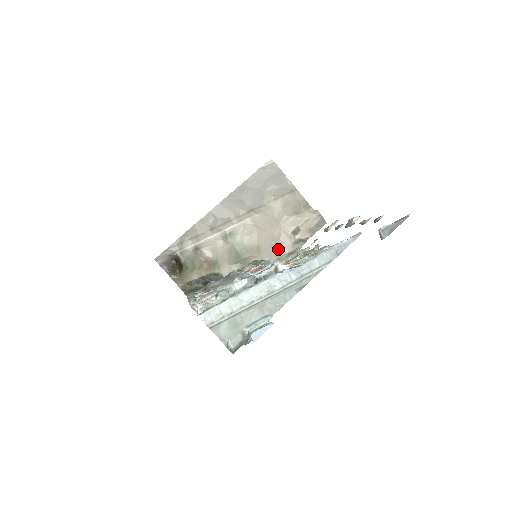
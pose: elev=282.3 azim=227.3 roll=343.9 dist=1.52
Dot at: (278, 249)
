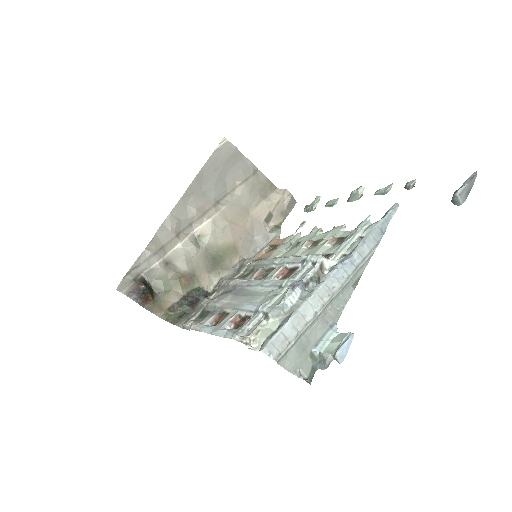
Dot at: (254, 242)
